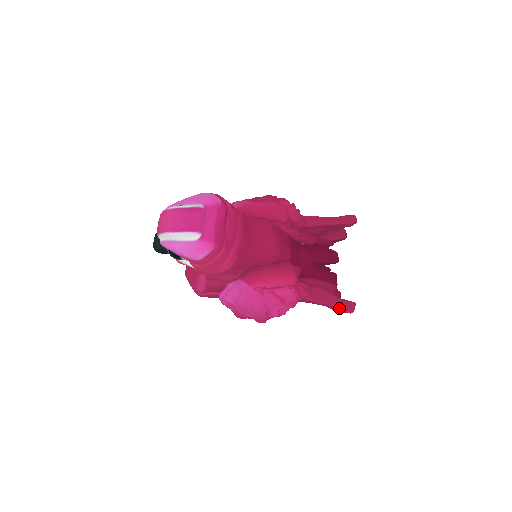
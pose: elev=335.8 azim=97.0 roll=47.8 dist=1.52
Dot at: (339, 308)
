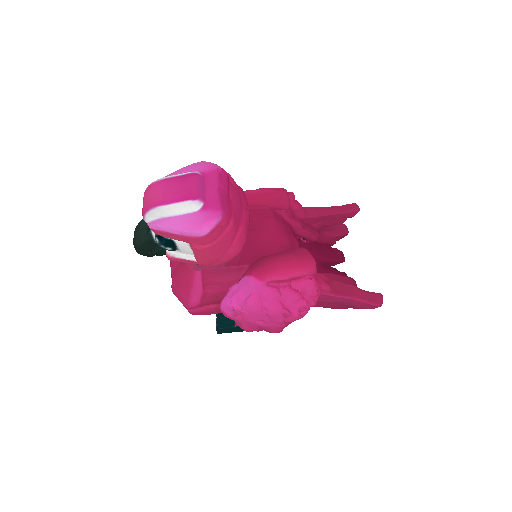
Dot at: (366, 301)
